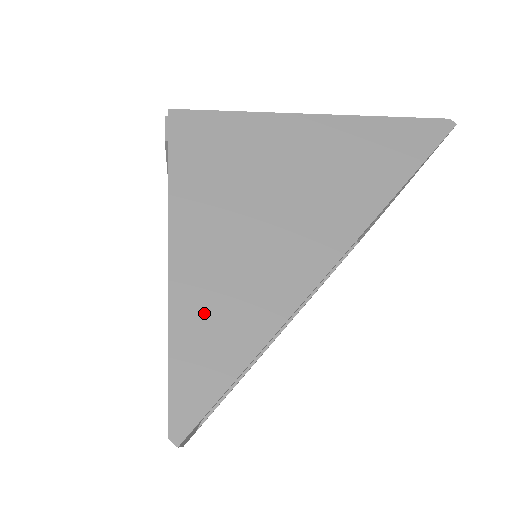
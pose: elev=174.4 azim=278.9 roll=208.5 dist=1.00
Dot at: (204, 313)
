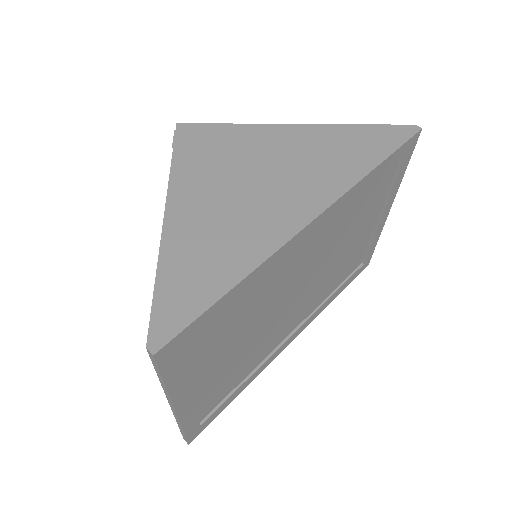
Dot at: (188, 259)
